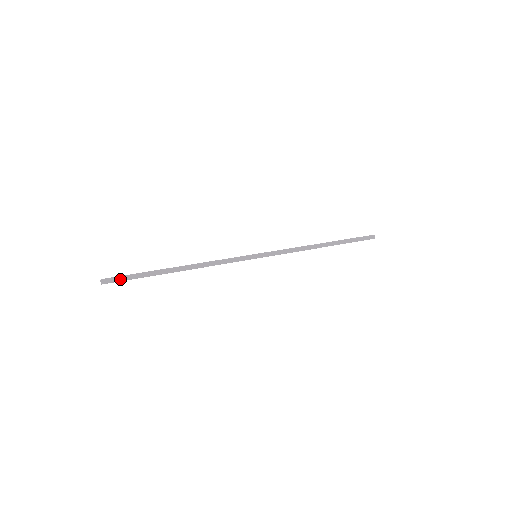
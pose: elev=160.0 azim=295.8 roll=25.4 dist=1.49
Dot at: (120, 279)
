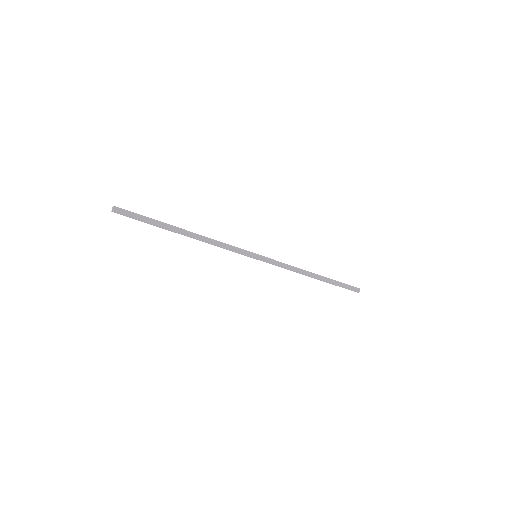
Dot at: (131, 212)
